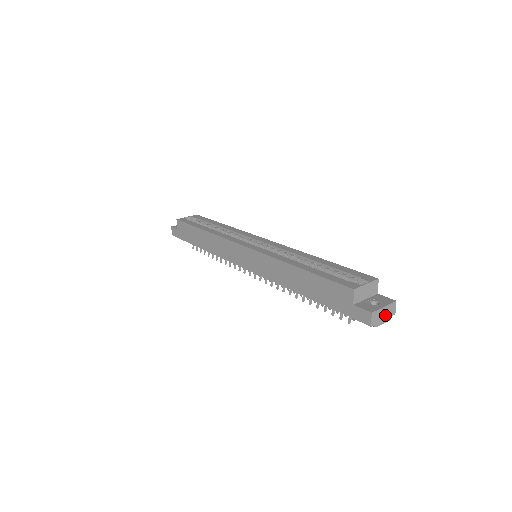
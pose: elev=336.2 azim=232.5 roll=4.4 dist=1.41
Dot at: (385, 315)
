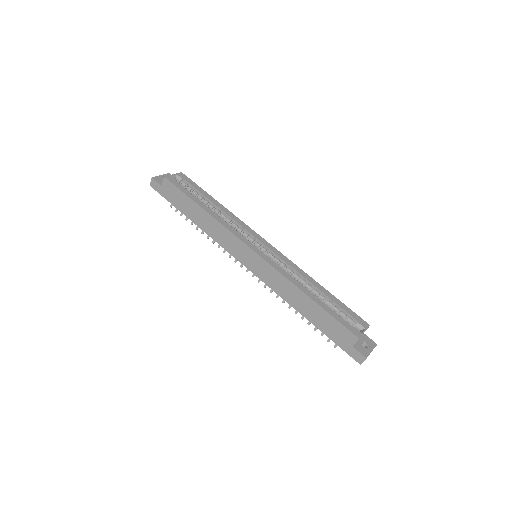
Dot at: occluded
